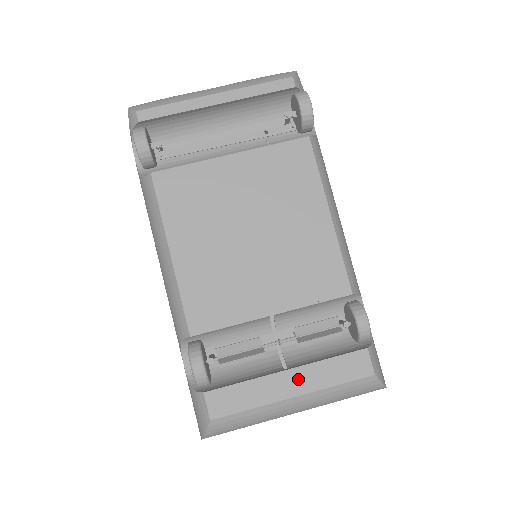
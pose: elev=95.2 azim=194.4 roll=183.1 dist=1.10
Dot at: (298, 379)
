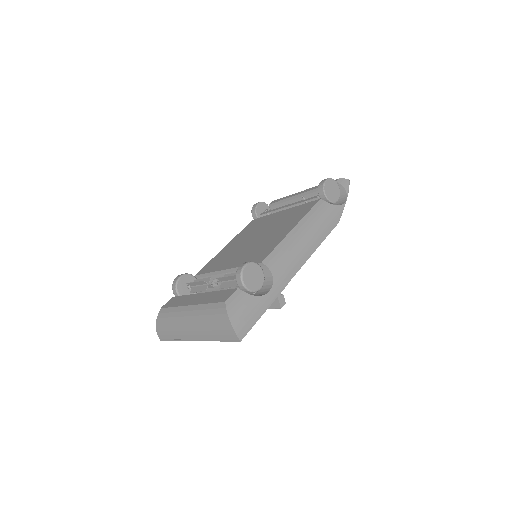
Dot at: (200, 298)
